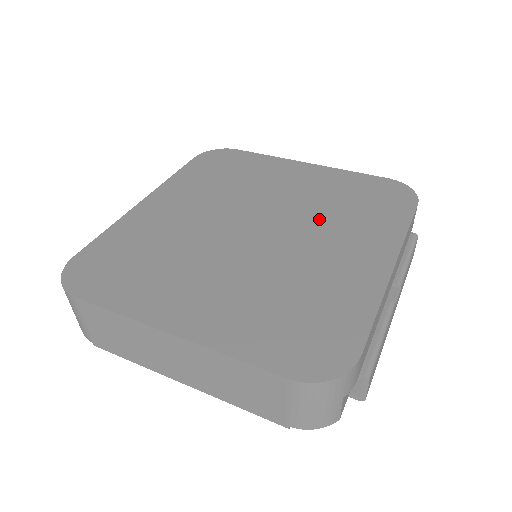
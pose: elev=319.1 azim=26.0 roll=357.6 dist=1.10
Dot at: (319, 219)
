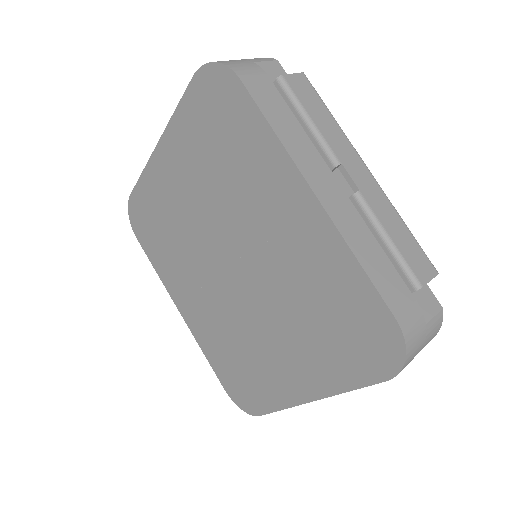
Dot at: (234, 207)
